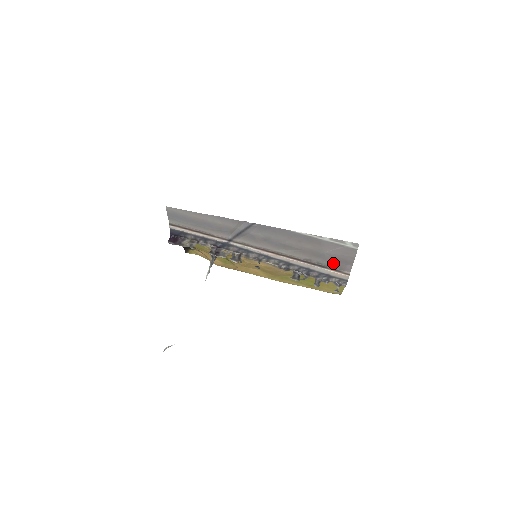
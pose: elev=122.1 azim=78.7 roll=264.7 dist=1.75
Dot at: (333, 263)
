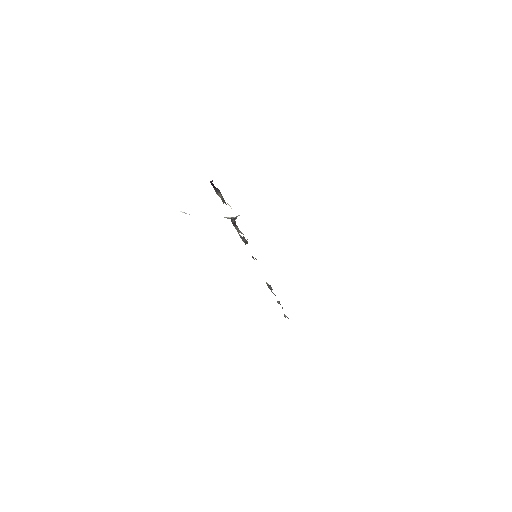
Dot at: occluded
